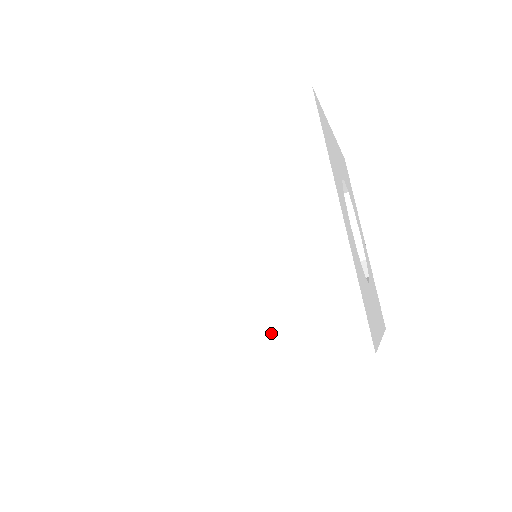
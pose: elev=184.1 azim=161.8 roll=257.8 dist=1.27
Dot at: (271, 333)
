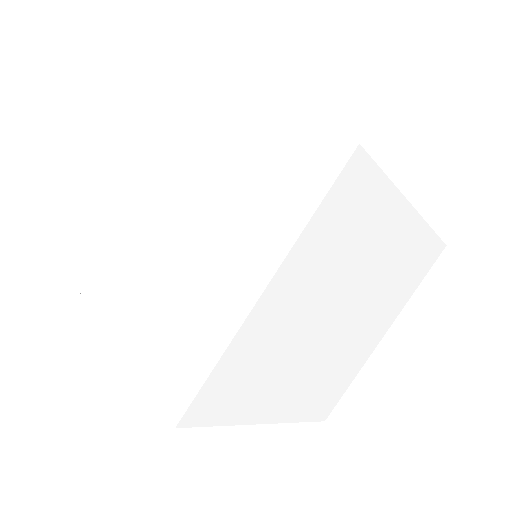
Dot at: (393, 304)
